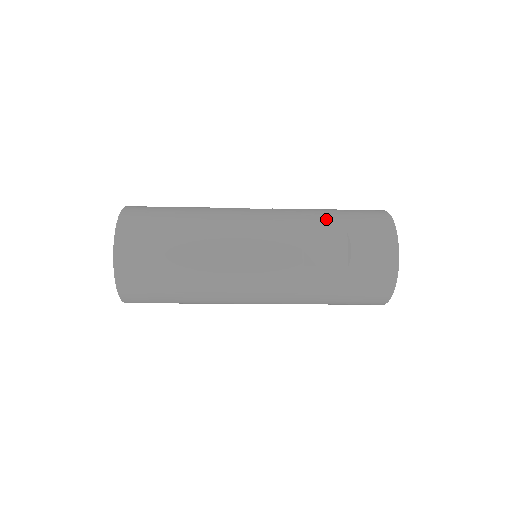
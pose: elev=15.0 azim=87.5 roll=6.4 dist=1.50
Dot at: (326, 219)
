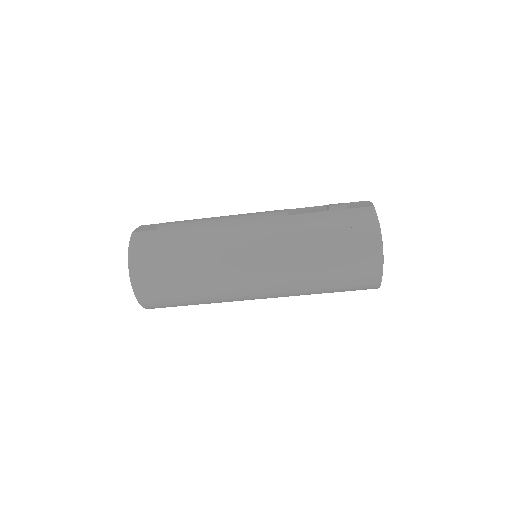
Dot at: occluded
